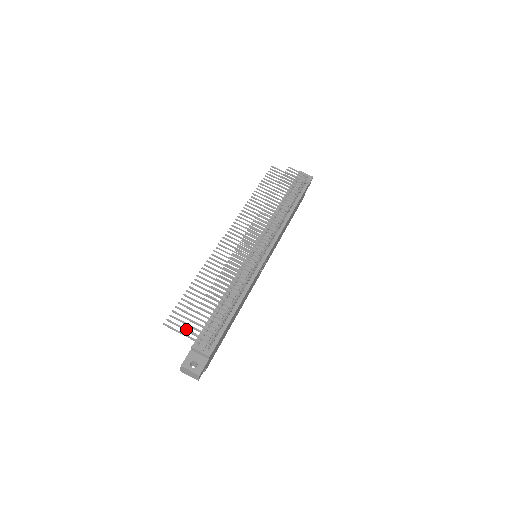
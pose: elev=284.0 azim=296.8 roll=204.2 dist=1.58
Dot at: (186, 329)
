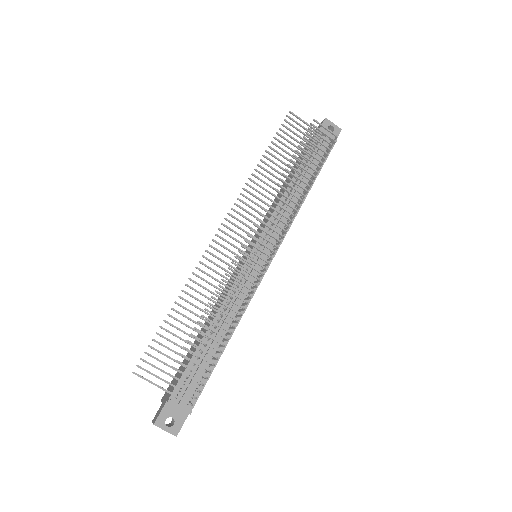
Dot at: (163, 388)
